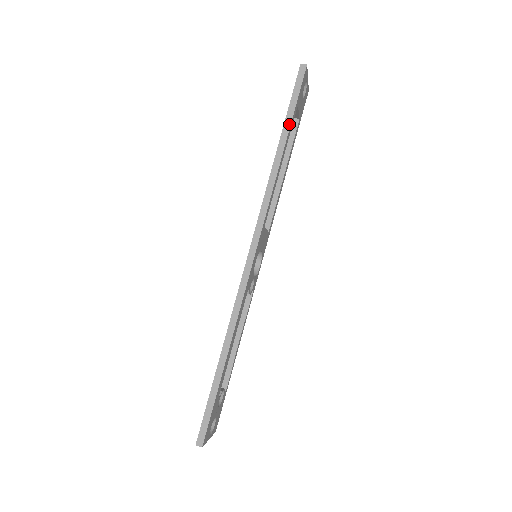
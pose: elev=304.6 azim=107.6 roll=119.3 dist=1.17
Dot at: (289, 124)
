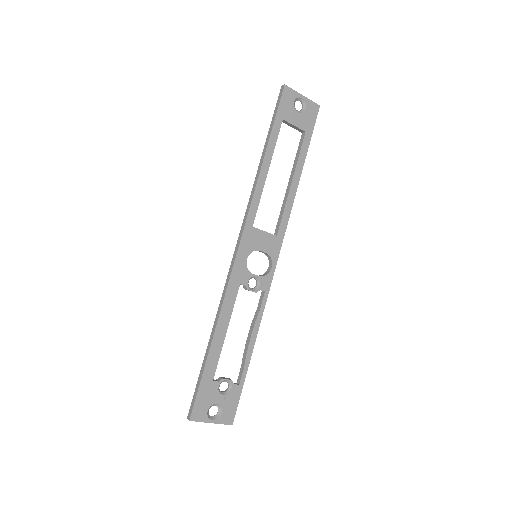
Dot at: (269, 137)
